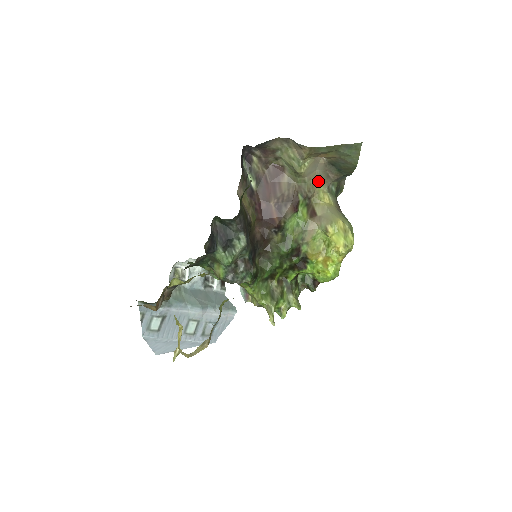
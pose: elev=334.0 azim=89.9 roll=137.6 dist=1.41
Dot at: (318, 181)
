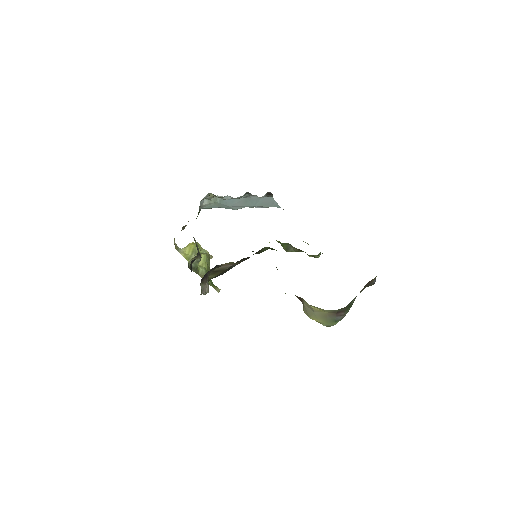
Dot at: occluded
